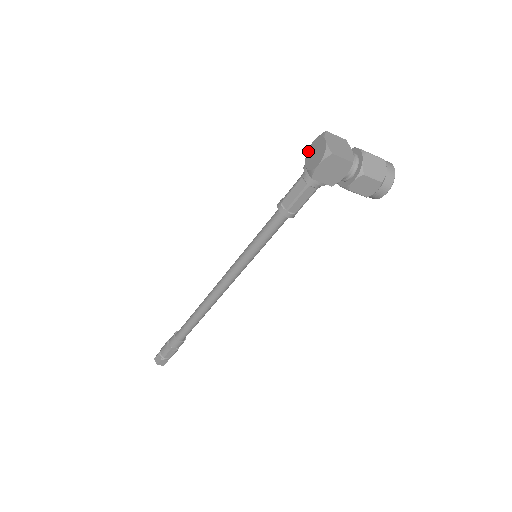
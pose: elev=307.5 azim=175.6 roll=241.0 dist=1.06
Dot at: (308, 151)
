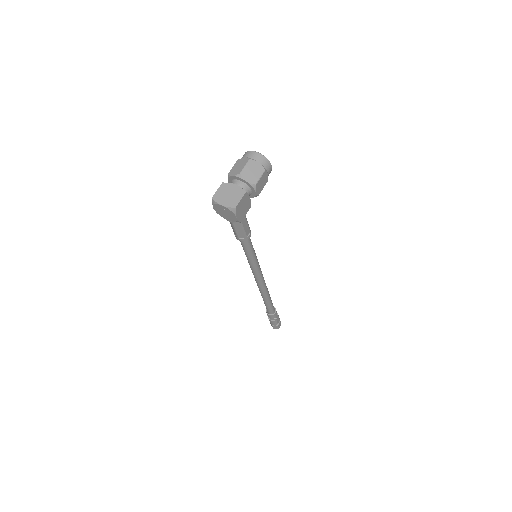
Dot at: (218, 213)
